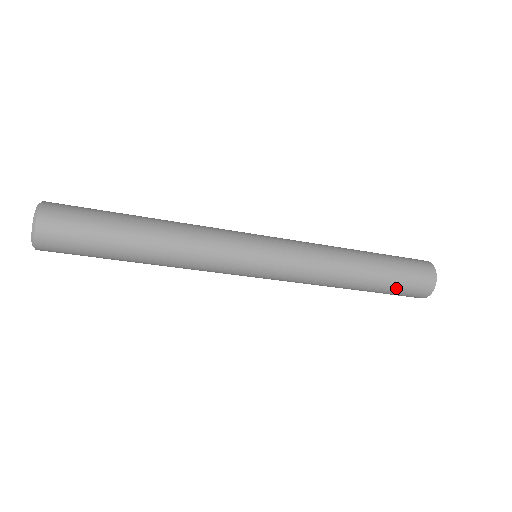
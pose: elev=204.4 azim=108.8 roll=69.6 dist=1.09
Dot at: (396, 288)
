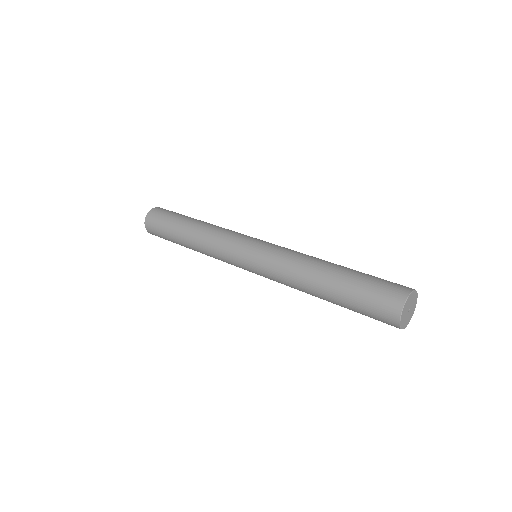
Dot at: occluded
